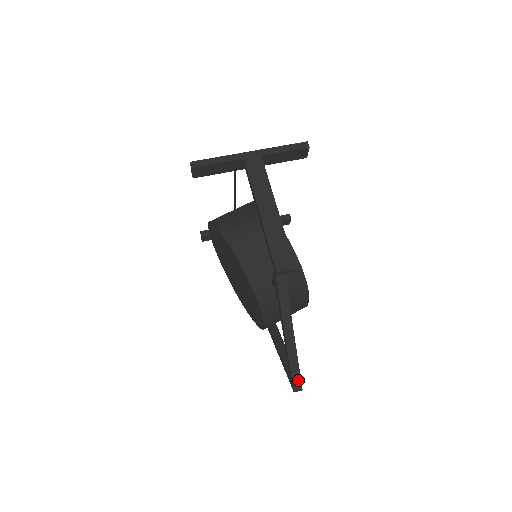
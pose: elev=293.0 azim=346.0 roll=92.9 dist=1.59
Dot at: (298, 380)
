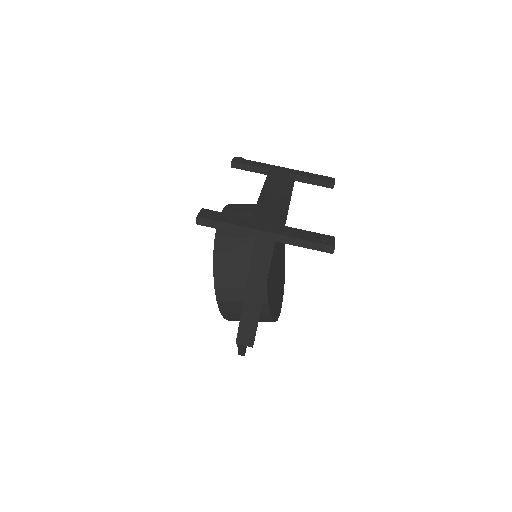
Dot at: (242, 354)
